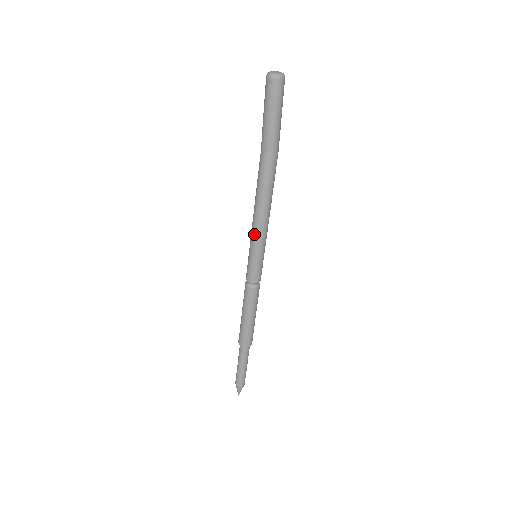
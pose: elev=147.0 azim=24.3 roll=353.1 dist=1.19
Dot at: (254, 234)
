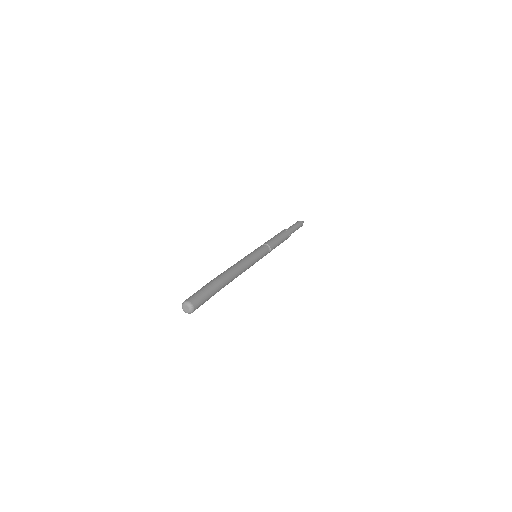
Dot at: occluded
